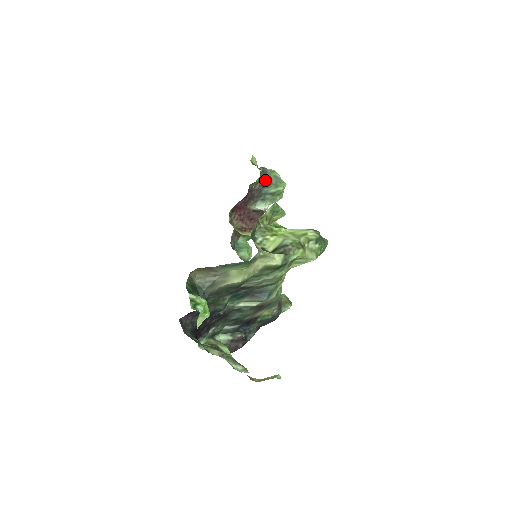
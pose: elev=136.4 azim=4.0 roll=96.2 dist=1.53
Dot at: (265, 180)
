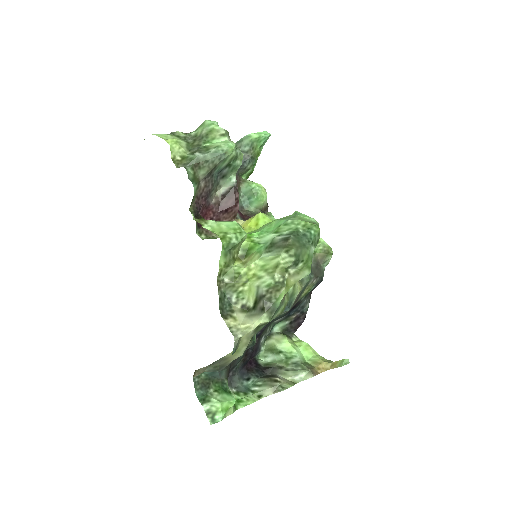
Dot at: (205, 170)
